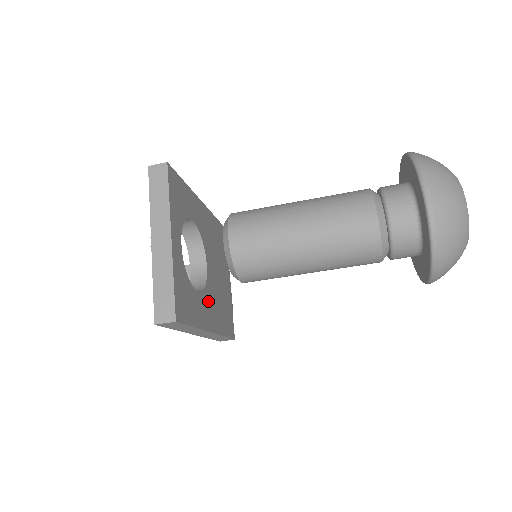
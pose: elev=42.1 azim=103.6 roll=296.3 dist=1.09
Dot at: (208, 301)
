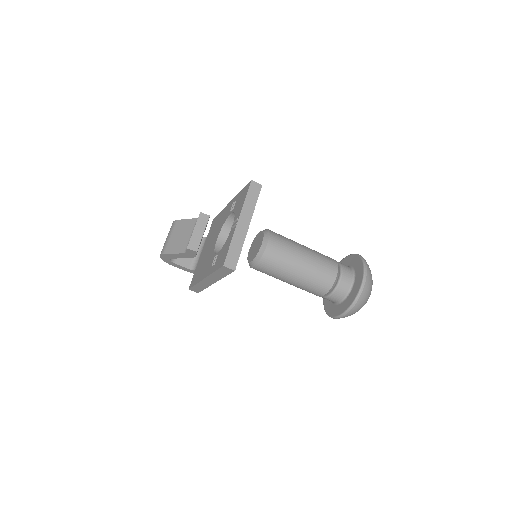
Dot at: occluded
